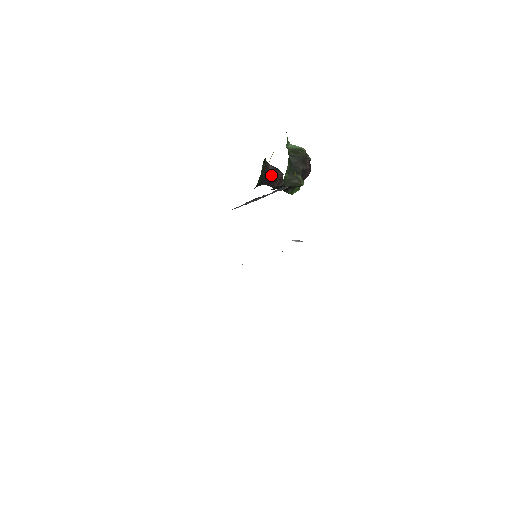
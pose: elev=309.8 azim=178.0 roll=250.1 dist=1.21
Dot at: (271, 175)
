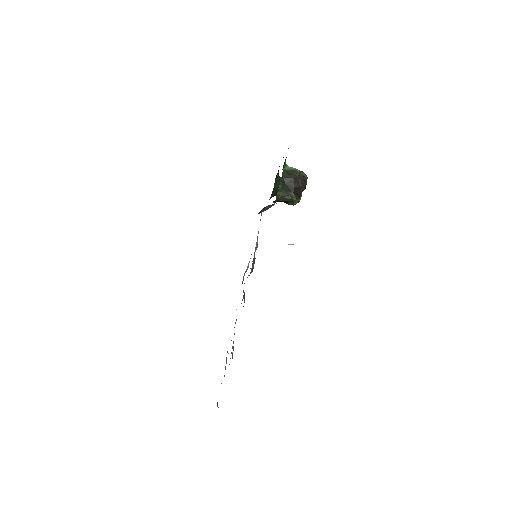
Dot at: occluded
